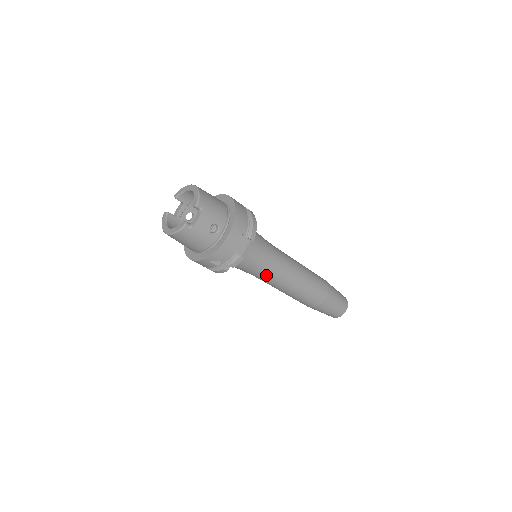
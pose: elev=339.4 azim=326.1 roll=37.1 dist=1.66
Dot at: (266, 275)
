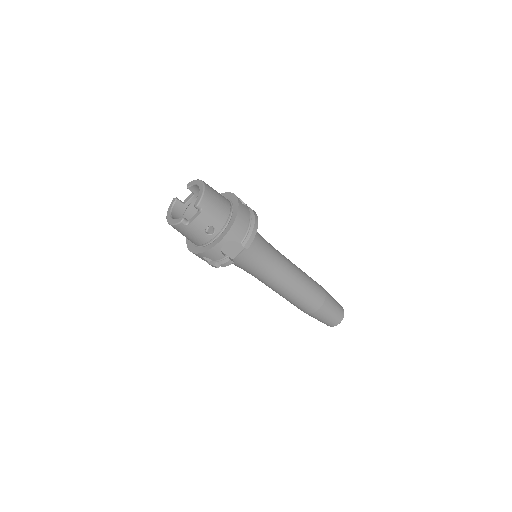
Dot at: (260, 277)
